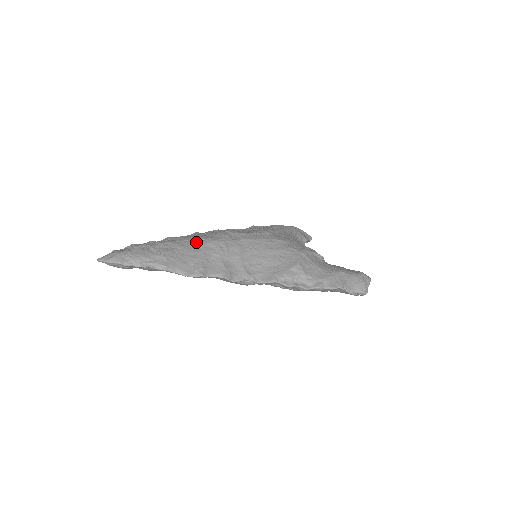
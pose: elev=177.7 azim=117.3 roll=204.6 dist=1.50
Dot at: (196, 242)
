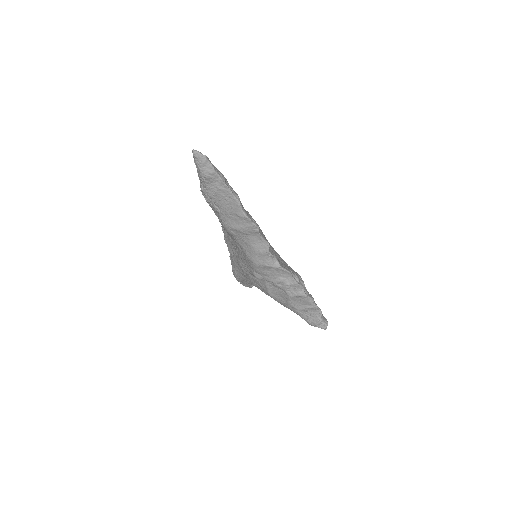
Dot at: occluded
